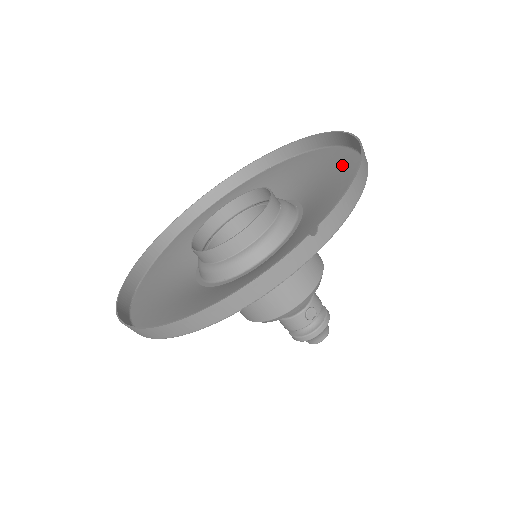
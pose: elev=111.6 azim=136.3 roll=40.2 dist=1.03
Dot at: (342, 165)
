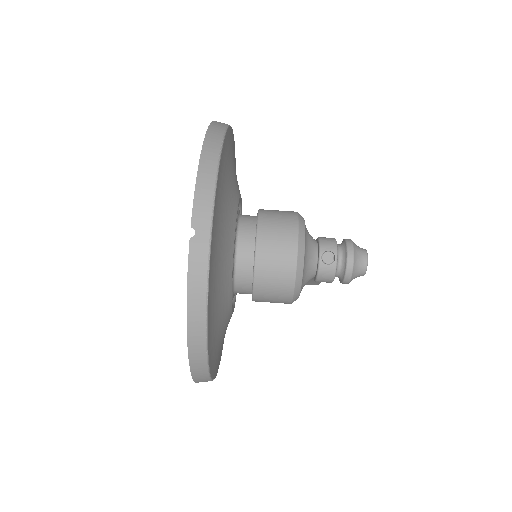
Dot at: occluded
